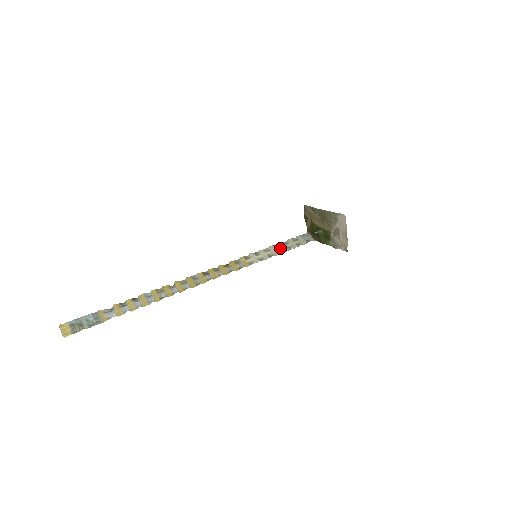
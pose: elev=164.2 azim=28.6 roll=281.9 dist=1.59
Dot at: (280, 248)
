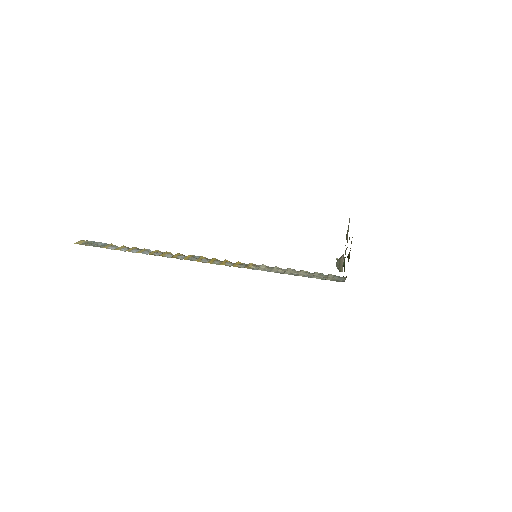
Dot at: (298, 273)
